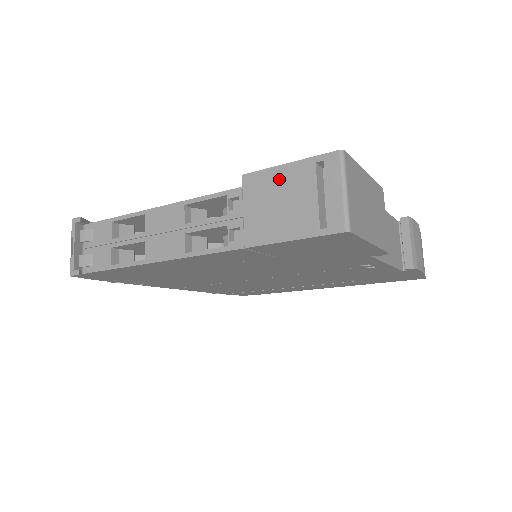
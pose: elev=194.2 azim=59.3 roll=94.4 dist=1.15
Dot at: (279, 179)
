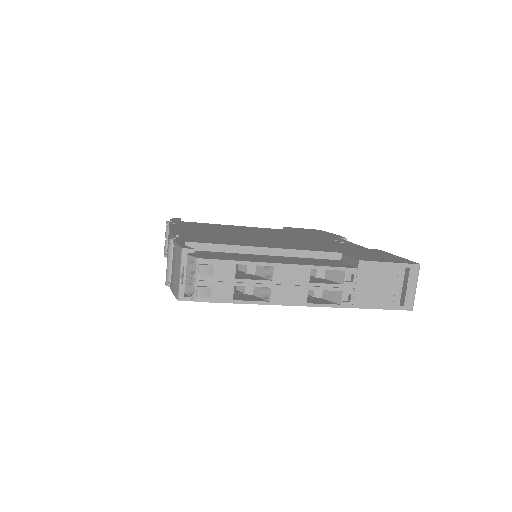
Dot at: (383, 271)
